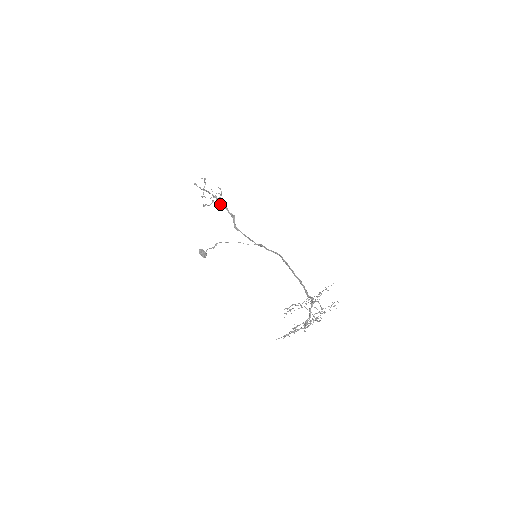
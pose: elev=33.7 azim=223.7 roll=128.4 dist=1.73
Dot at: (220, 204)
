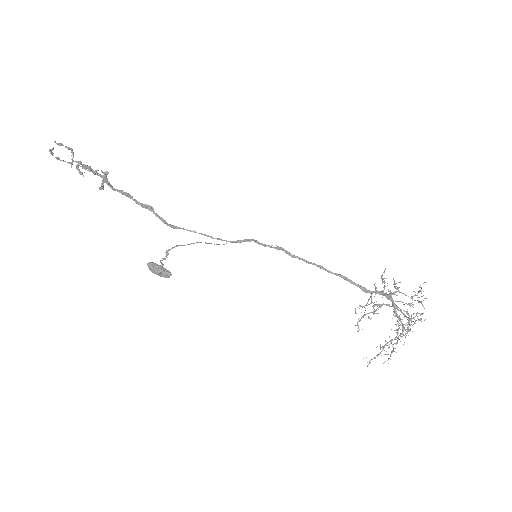
Dot at: (113, 188)
